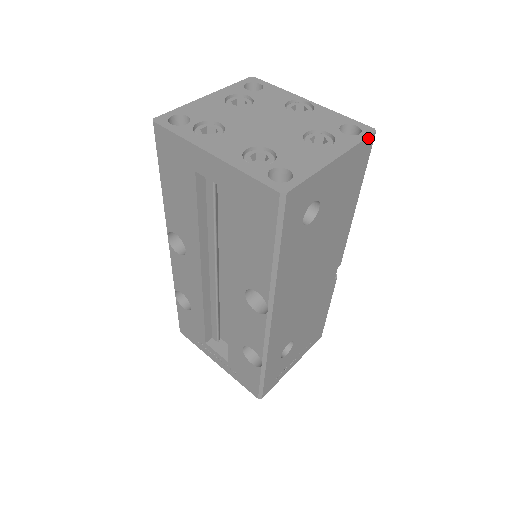
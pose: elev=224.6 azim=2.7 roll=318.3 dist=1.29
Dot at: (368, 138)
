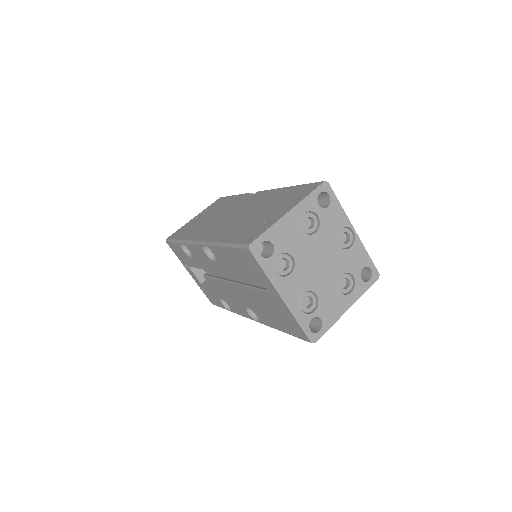
Dot at: (372, 283)
